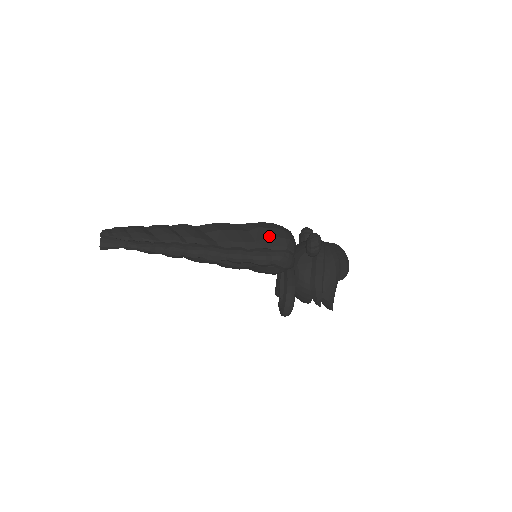
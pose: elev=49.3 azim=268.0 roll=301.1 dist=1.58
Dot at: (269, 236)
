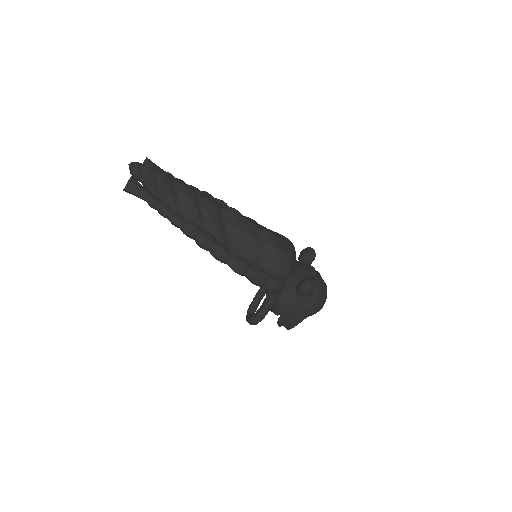
Dot at: (275, 260)
